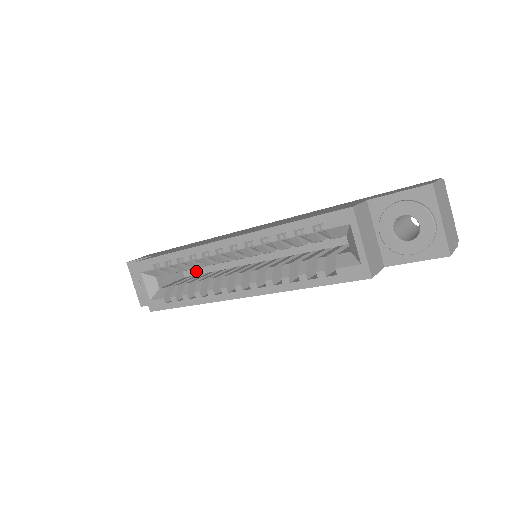
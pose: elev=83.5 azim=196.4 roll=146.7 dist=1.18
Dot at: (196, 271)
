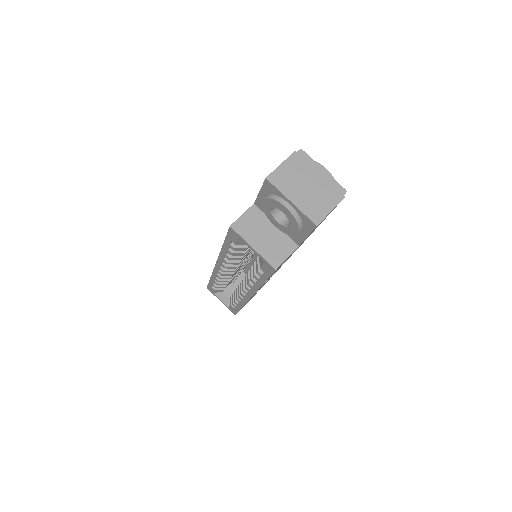
Dot at: occluded
